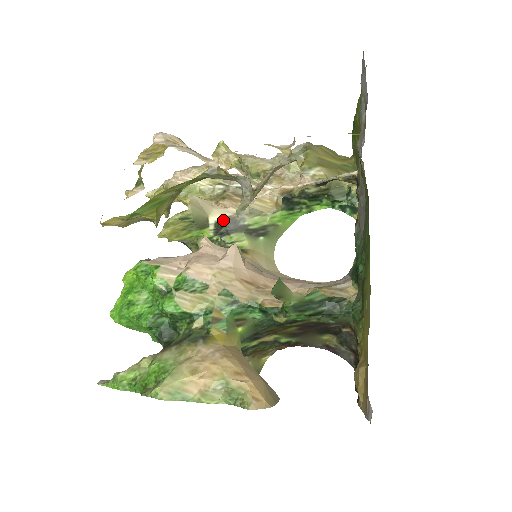
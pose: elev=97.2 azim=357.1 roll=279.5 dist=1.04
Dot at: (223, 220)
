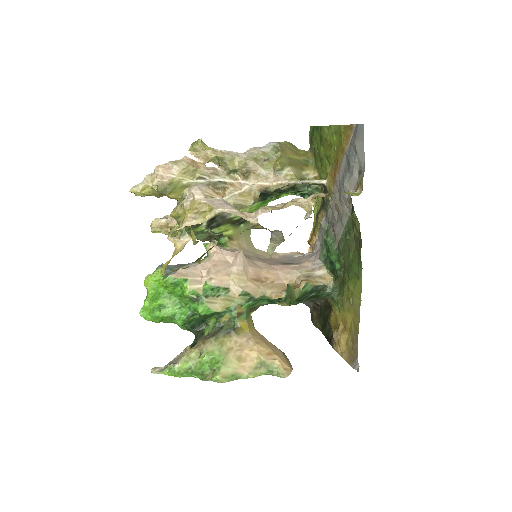
Dot at: (214, 217)
